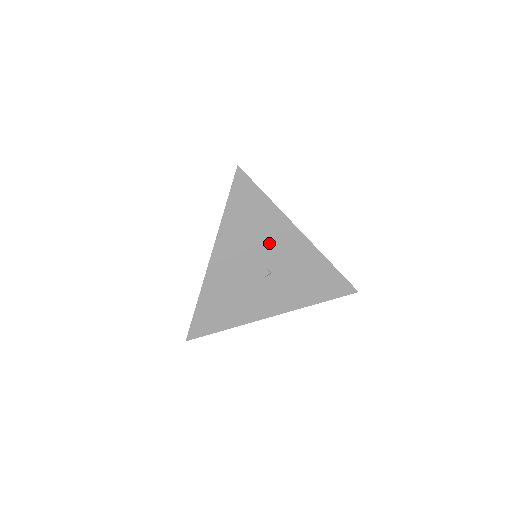
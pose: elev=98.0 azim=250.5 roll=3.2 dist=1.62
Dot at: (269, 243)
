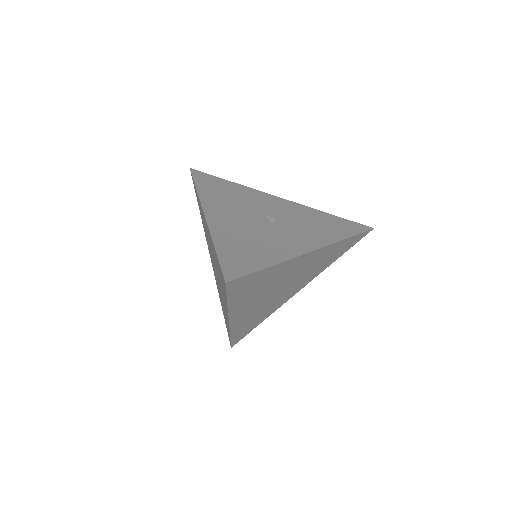
Dot at: (254, 203)
